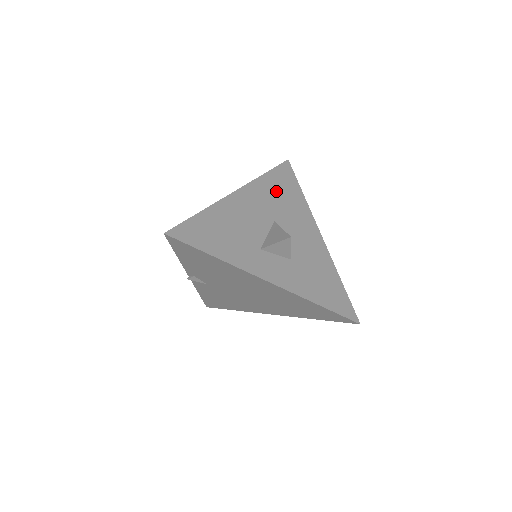
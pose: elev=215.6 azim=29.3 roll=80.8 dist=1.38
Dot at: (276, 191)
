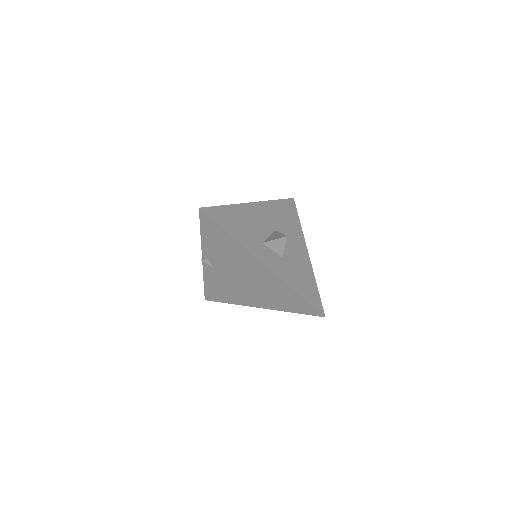
Dot at: (281, 213)
